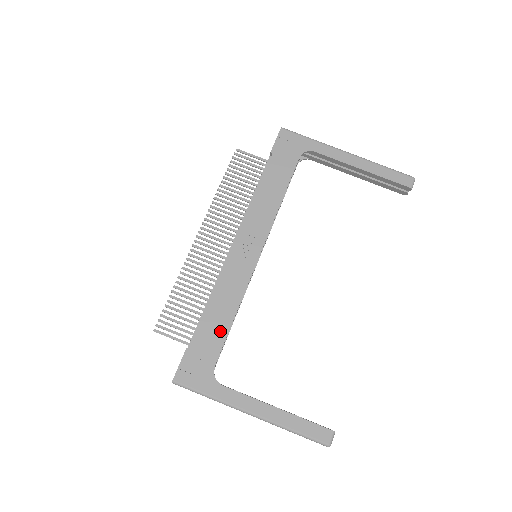
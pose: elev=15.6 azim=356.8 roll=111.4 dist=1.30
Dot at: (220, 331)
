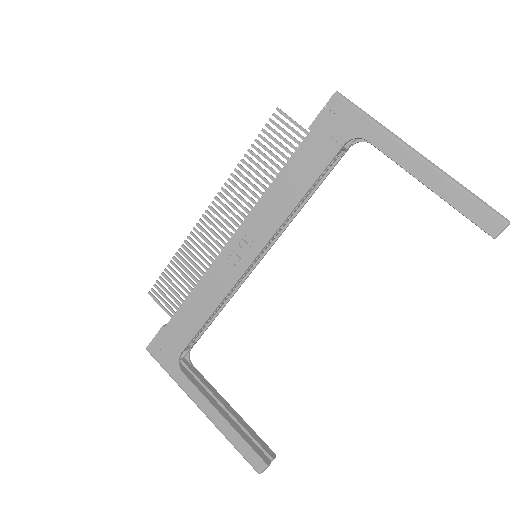
Dot at: (194, 324)
